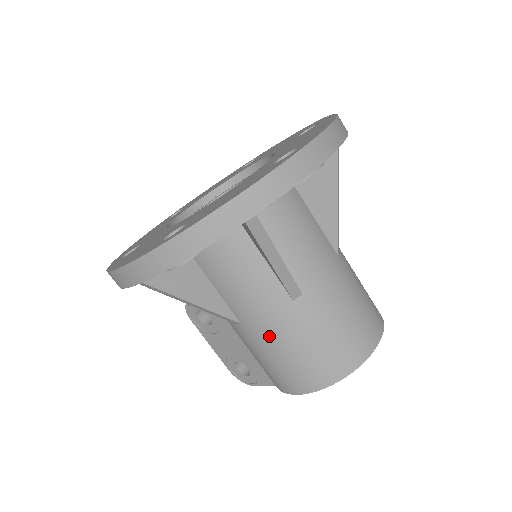
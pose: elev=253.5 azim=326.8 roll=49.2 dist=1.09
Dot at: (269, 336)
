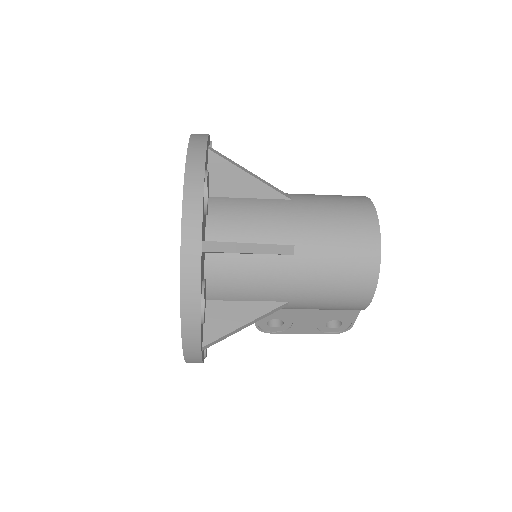
Dot at: (310, 289)
